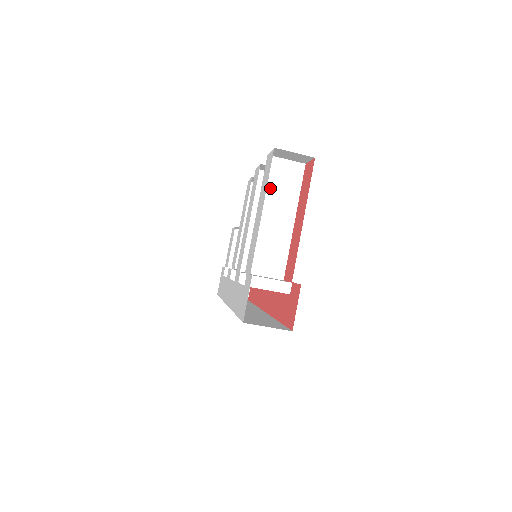
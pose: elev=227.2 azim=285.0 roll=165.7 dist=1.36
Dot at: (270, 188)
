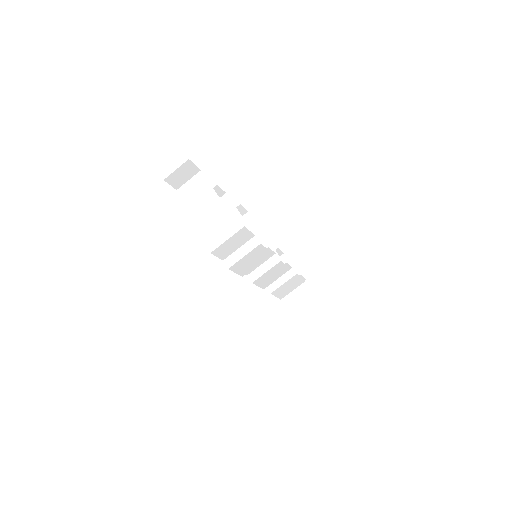
Dot at: (193, 204)
